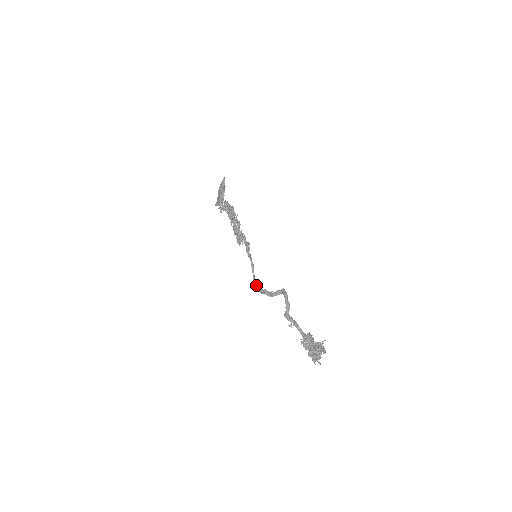
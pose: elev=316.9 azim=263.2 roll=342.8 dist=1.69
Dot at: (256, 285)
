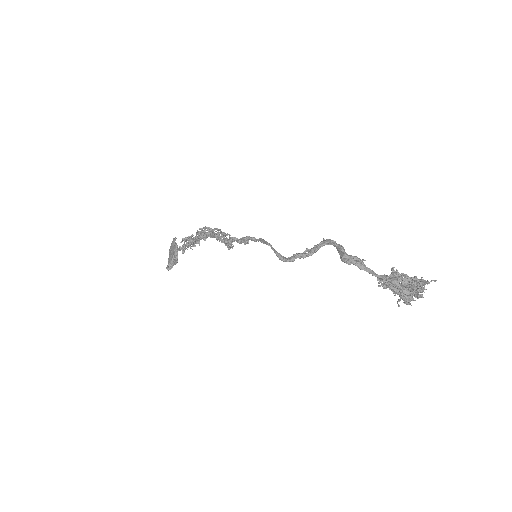
Dot at: (279, 254)
